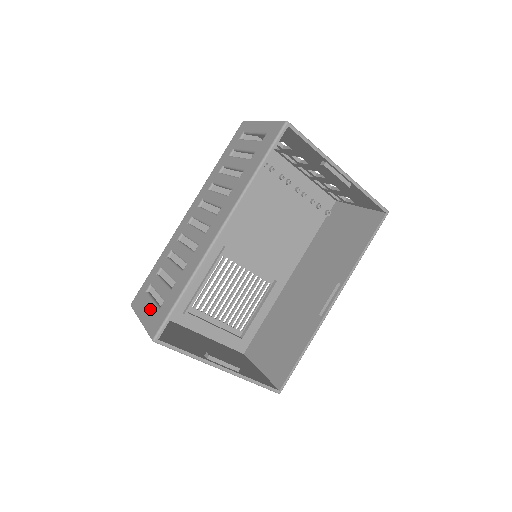
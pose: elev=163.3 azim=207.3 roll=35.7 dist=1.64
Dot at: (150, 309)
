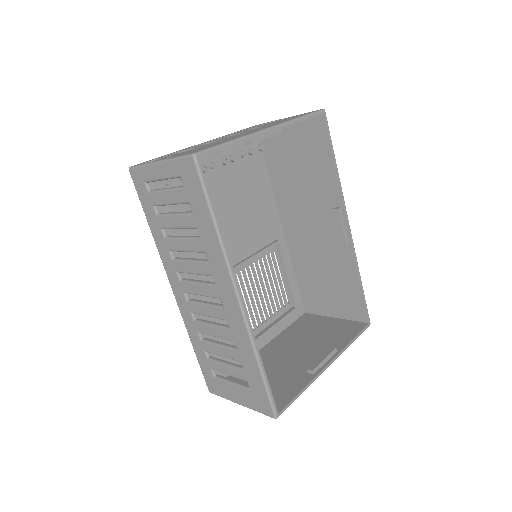
Dot at: (239, 393)
